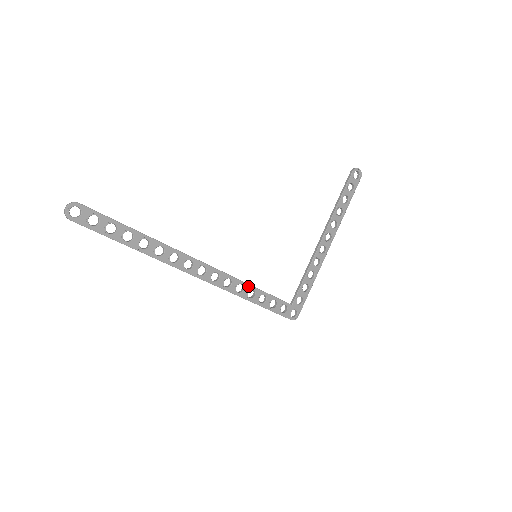
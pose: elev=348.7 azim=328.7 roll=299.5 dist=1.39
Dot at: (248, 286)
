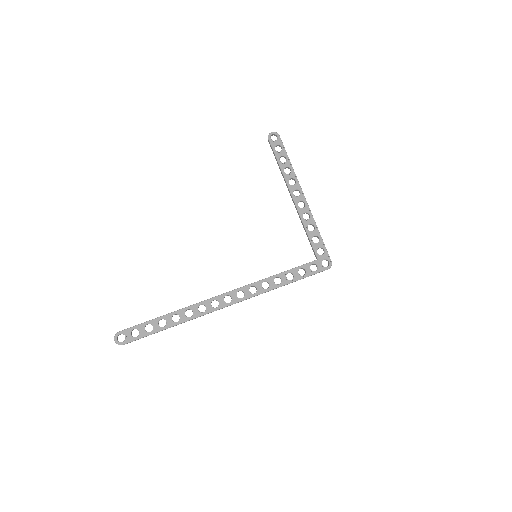
Dot at: (270, 279)
